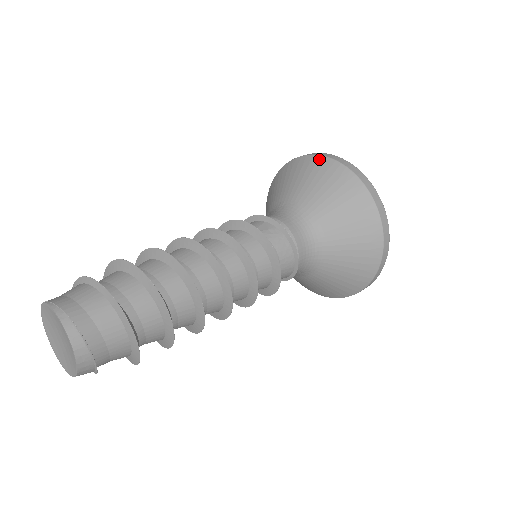
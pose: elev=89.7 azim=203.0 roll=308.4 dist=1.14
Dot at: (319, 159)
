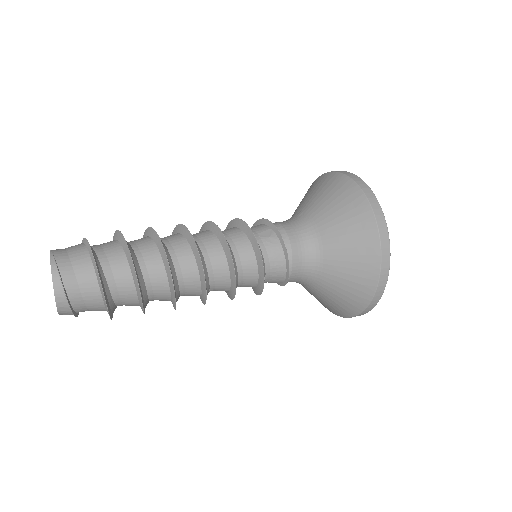
Dot at: (348, 181)
